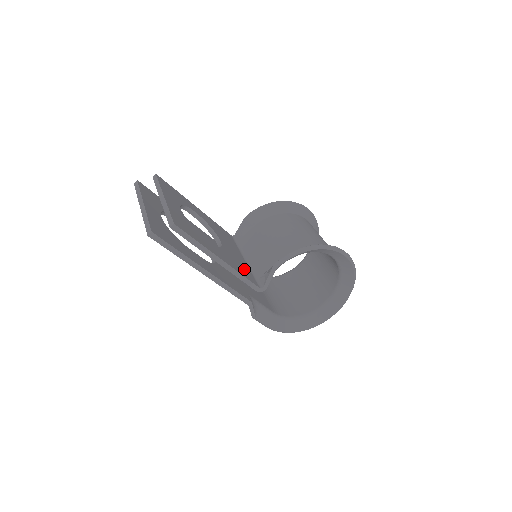
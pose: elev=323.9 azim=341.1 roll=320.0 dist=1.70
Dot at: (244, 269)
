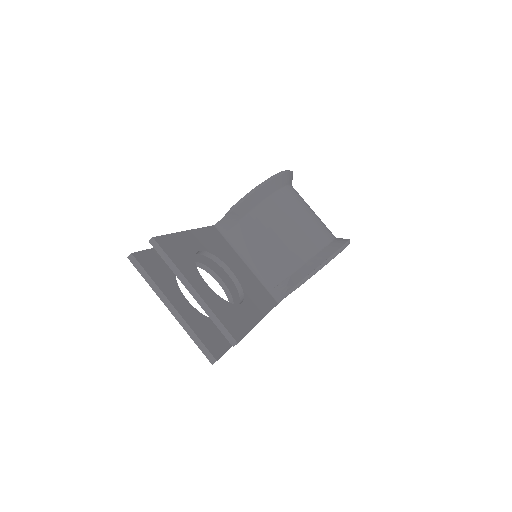
Dot at: (261, 291)
